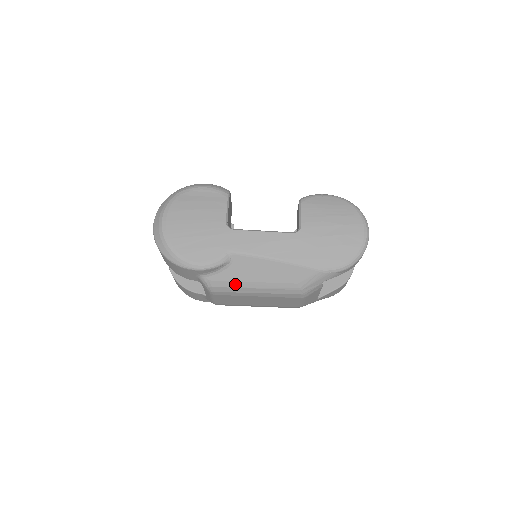
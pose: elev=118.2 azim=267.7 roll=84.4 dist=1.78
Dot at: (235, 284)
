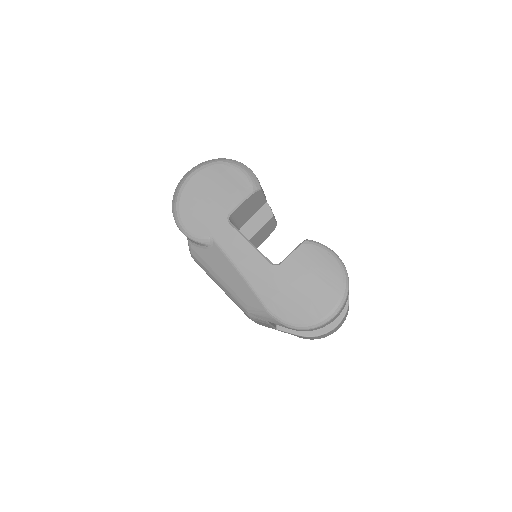
Dot at: (206, 265)
